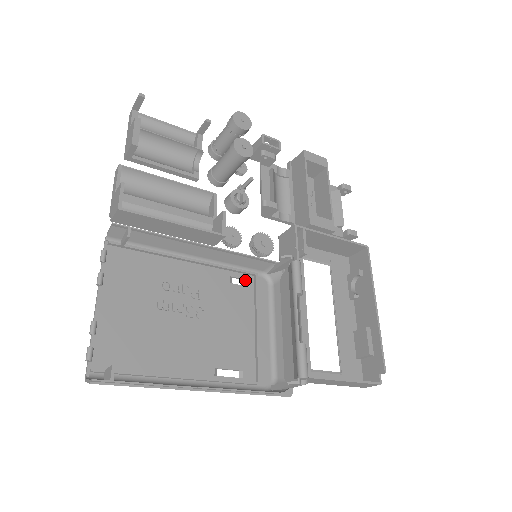
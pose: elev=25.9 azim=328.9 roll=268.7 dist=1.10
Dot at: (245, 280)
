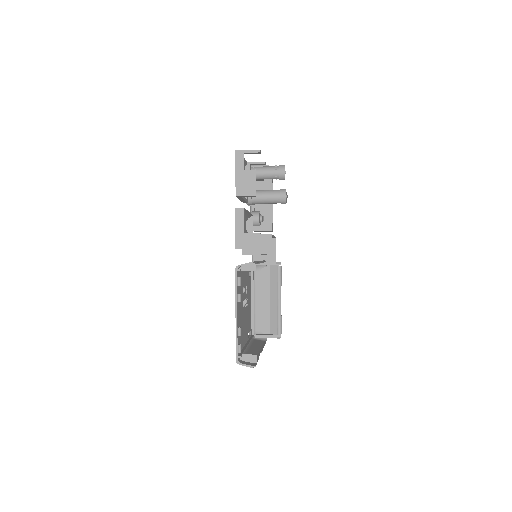
Dot at: (249, 272)
